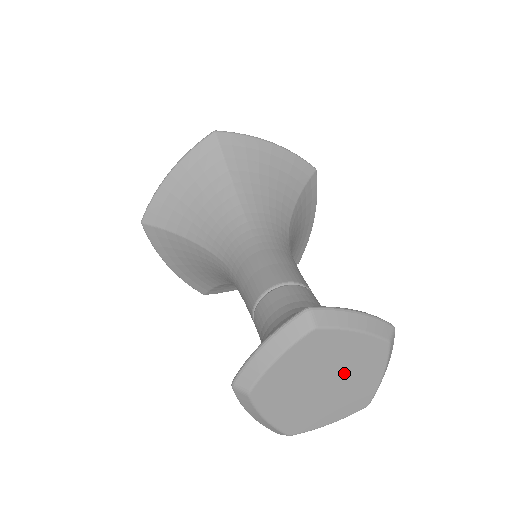
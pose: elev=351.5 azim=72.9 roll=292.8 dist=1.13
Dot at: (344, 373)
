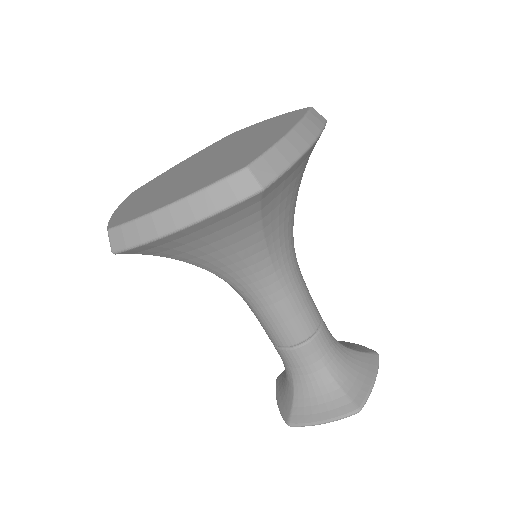
Dot at: occluded
